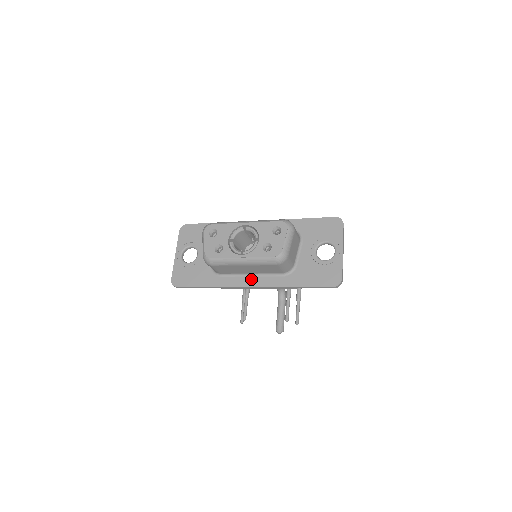
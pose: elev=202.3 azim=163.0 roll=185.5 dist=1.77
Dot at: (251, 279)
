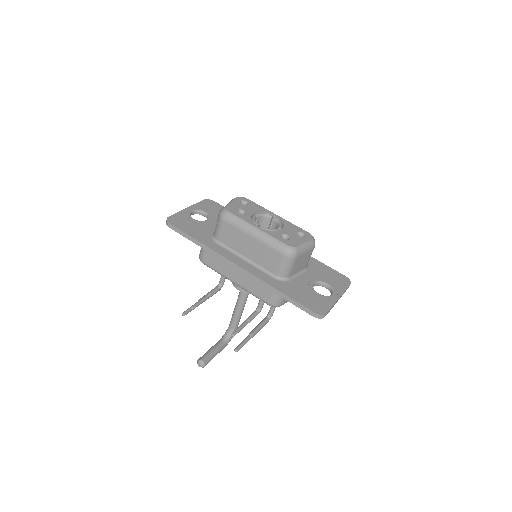
Dot at: (242, 261)
